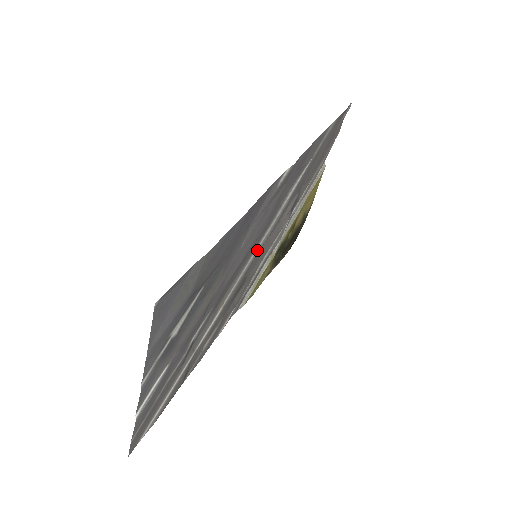
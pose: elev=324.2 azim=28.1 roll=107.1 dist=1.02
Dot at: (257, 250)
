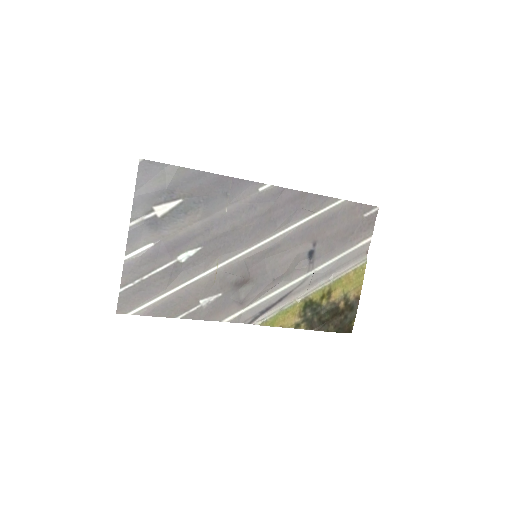
Dot at: (256, 249)
